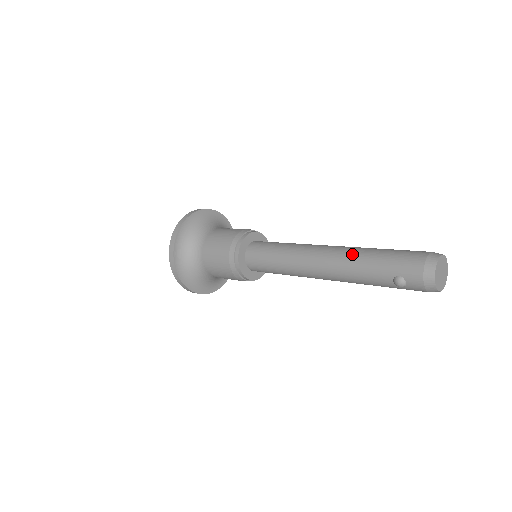
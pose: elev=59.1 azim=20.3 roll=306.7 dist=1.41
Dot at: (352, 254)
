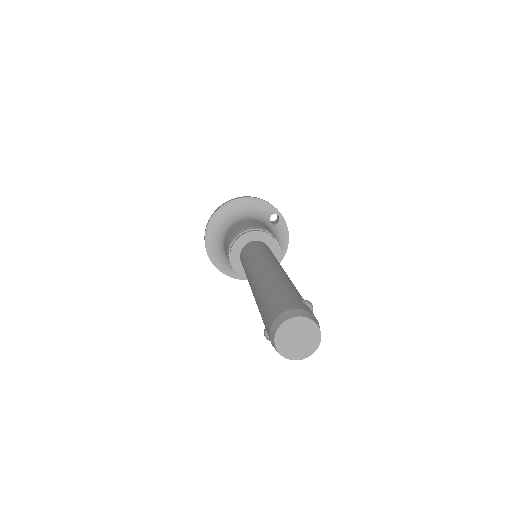
Dot at: (260, 286)
